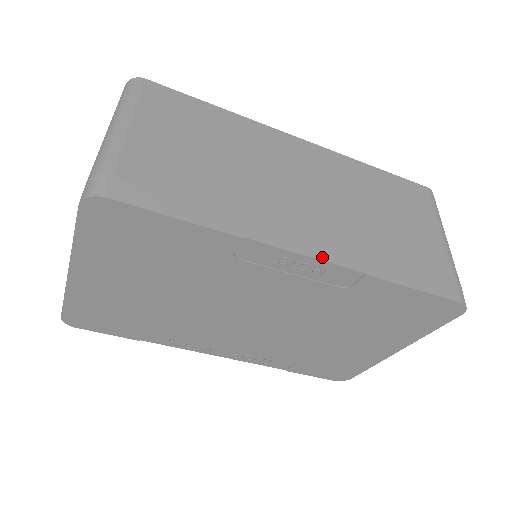
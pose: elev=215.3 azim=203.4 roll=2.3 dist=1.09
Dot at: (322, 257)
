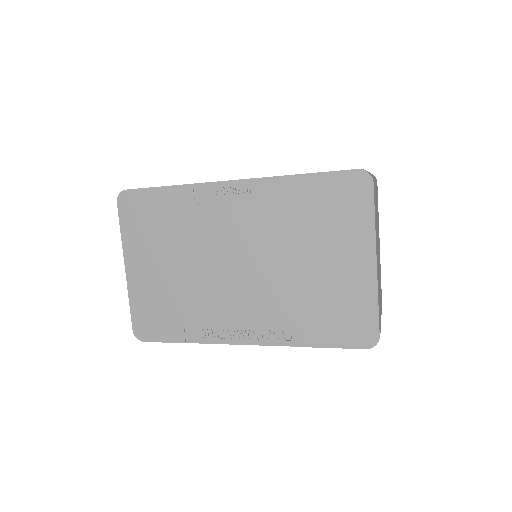
Dot at: (243, 179)
